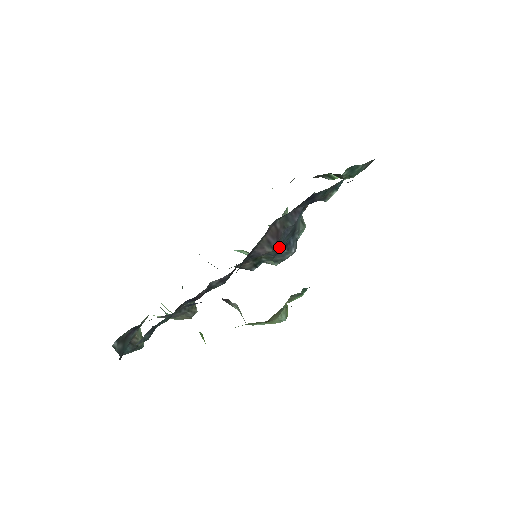
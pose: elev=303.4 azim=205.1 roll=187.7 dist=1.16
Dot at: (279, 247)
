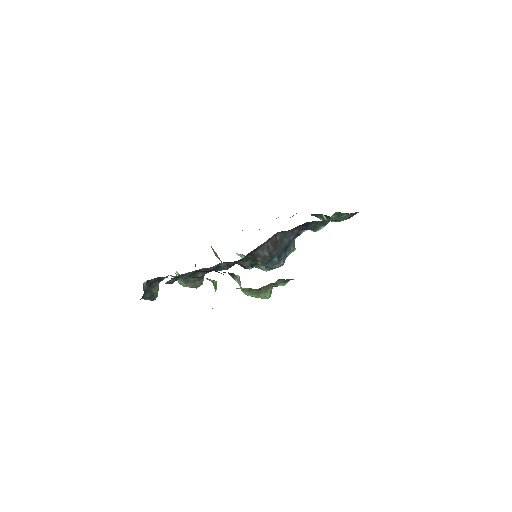
Dot at: (274, 255)
